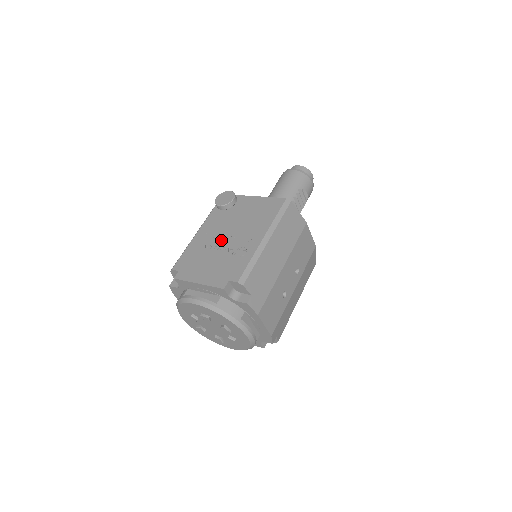
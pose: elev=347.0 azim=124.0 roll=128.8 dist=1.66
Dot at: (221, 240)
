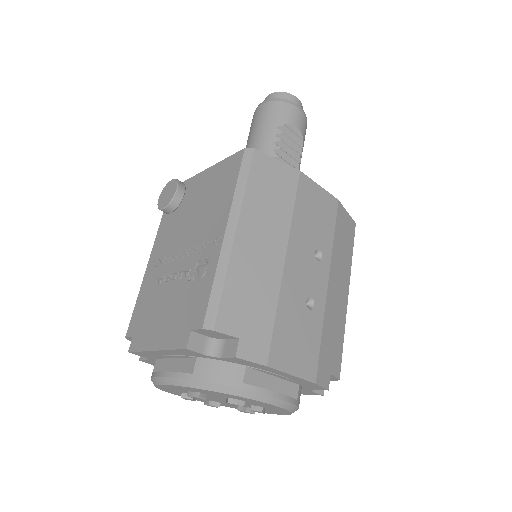
Dot at: (174, 262)
